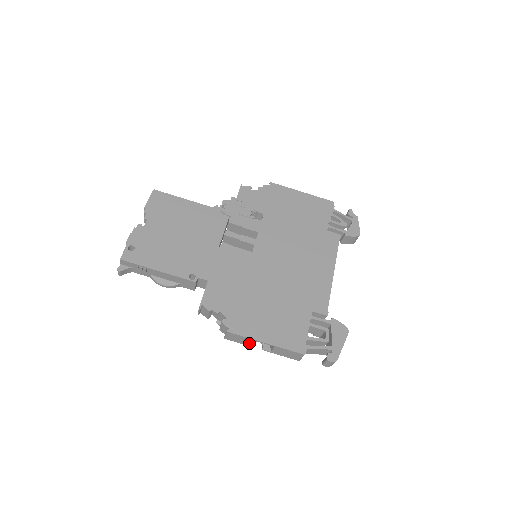
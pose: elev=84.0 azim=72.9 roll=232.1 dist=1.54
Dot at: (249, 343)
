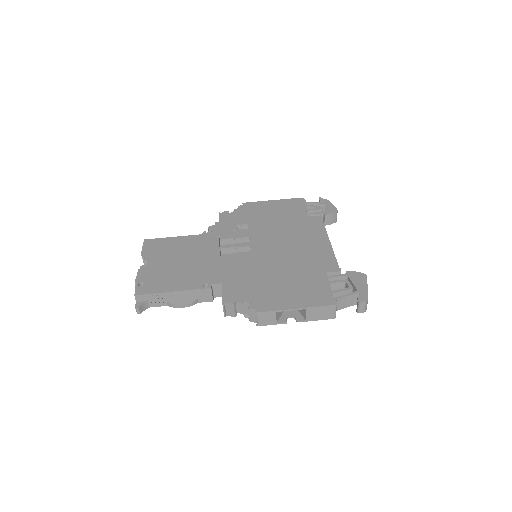
Dot at: (282, 321)
